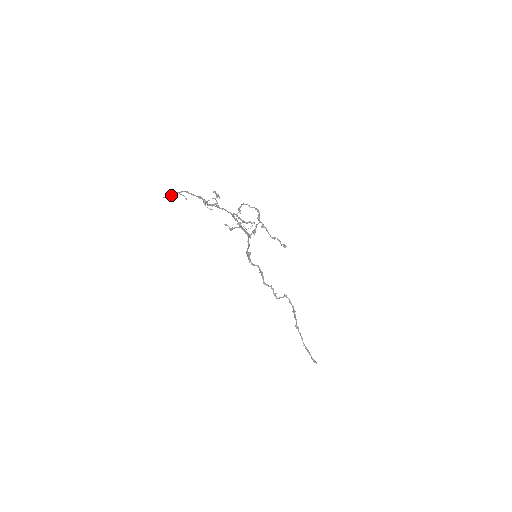
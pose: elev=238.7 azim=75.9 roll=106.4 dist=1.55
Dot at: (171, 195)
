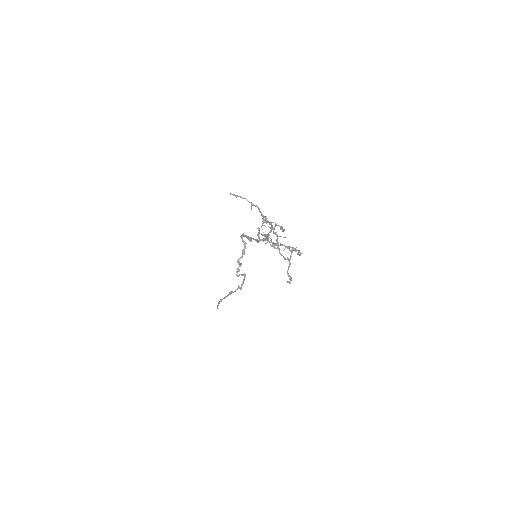
Dot at: (241, 197)
